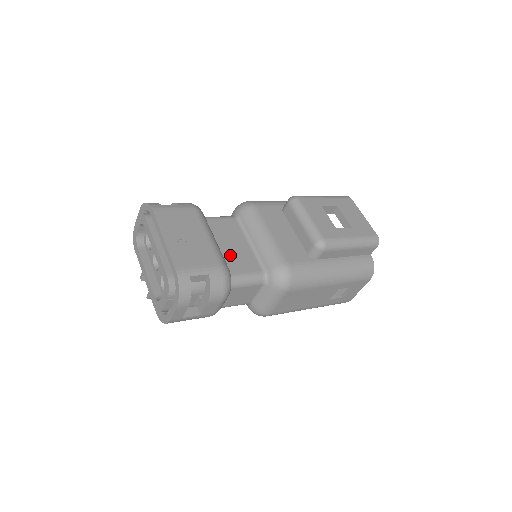
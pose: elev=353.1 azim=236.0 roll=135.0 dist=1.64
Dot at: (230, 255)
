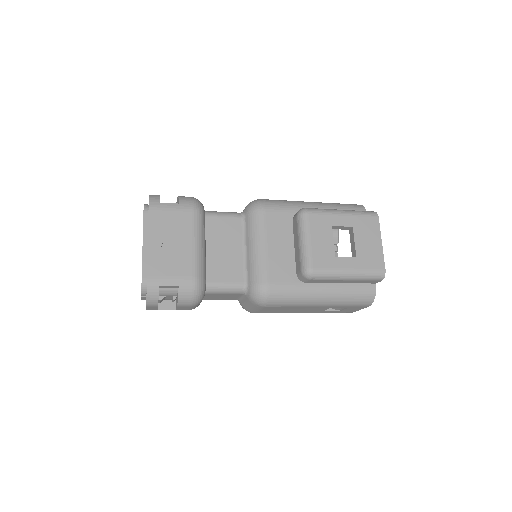
Dot at: (217, 261)
